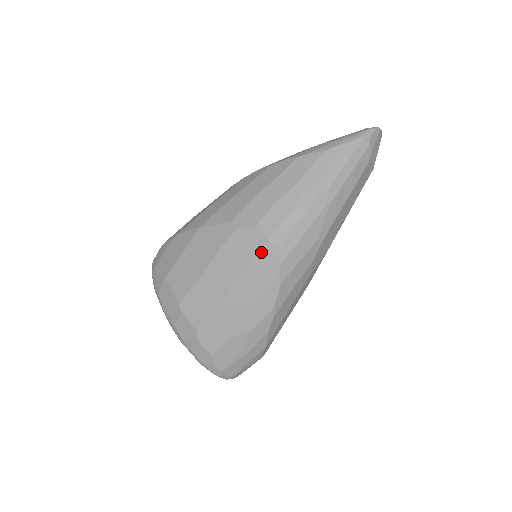
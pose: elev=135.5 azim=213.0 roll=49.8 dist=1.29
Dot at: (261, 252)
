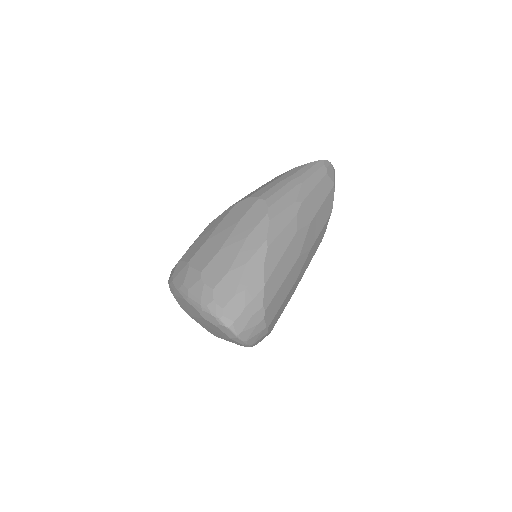
Dot at: (253, 205)
